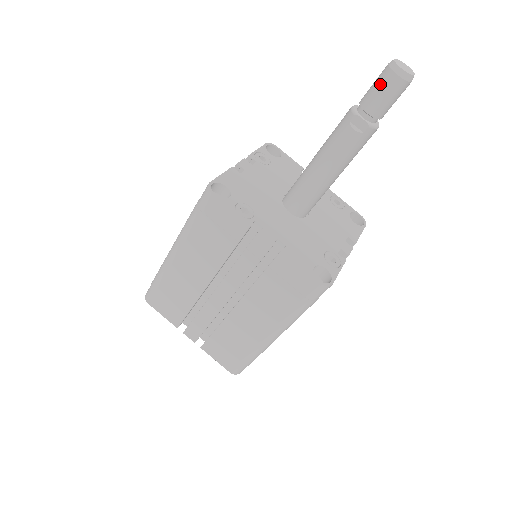
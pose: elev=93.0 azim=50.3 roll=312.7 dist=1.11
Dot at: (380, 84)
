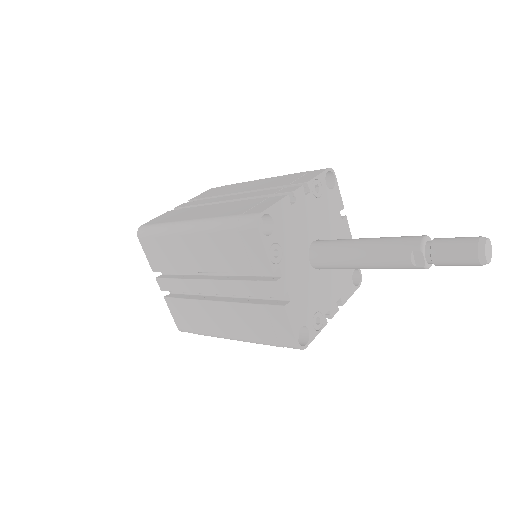
Dot at: (460, 250)
